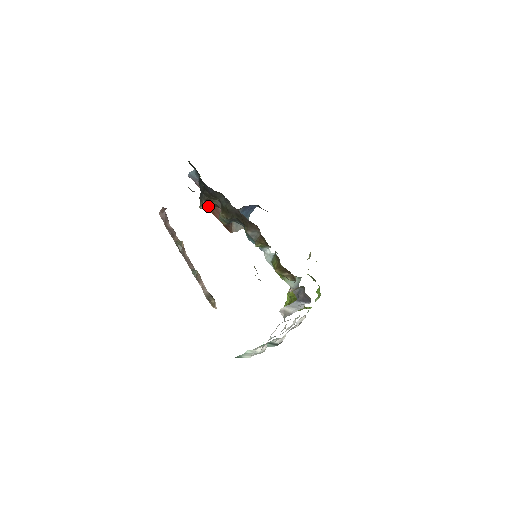
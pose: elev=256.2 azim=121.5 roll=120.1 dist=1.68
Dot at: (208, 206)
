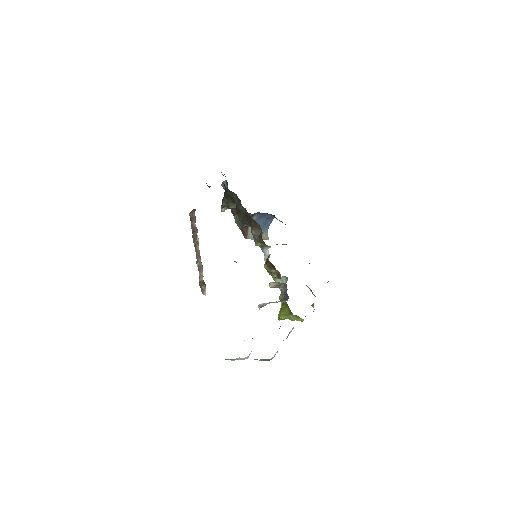
Dot at: (234, 215)
